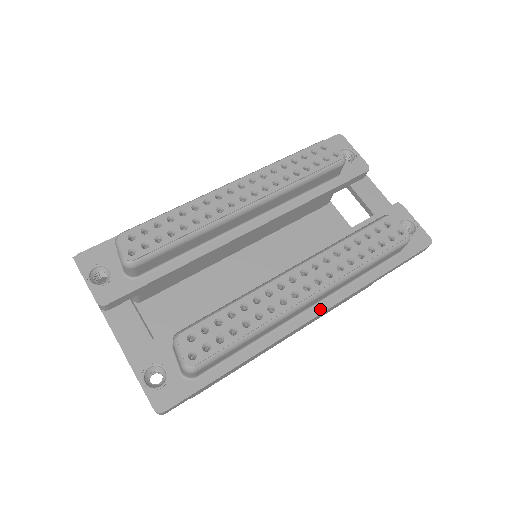
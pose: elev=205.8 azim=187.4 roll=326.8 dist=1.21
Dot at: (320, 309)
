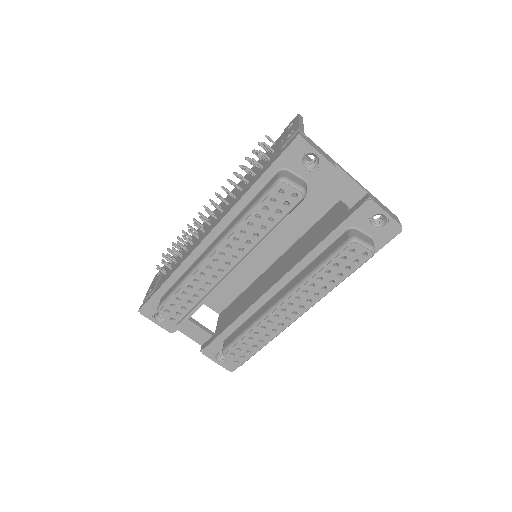
Dot at: occluded
